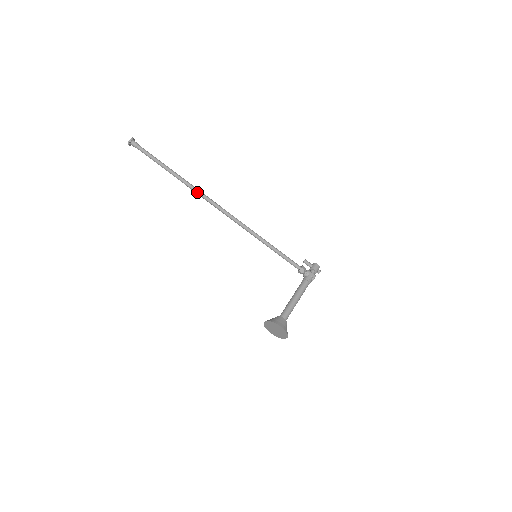
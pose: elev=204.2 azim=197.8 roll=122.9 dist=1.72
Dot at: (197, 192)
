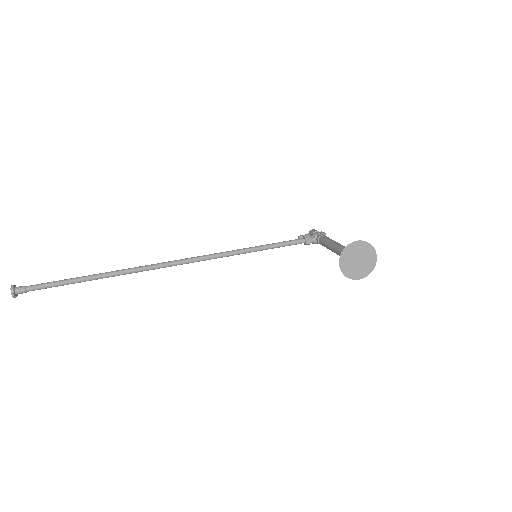
Dot at: (136, 269)
